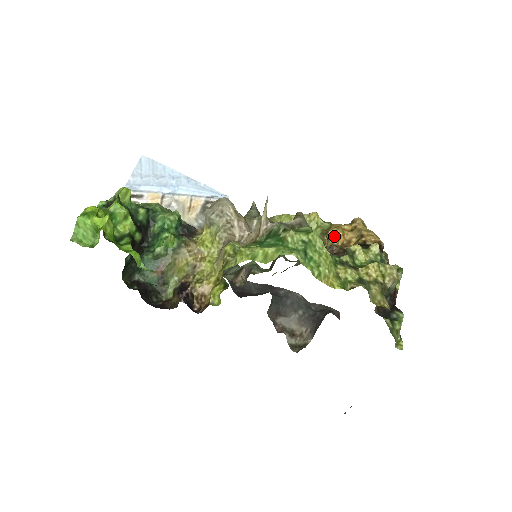
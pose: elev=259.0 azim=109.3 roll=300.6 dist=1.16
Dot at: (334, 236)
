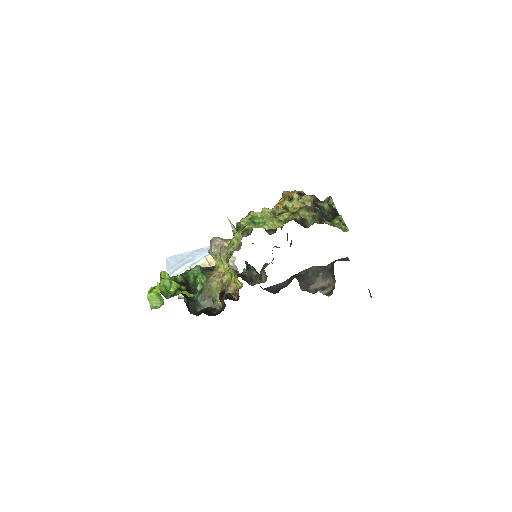
Dot at: (277, 209)
